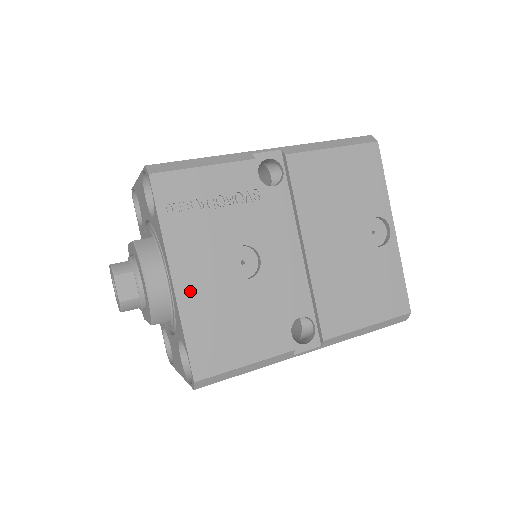
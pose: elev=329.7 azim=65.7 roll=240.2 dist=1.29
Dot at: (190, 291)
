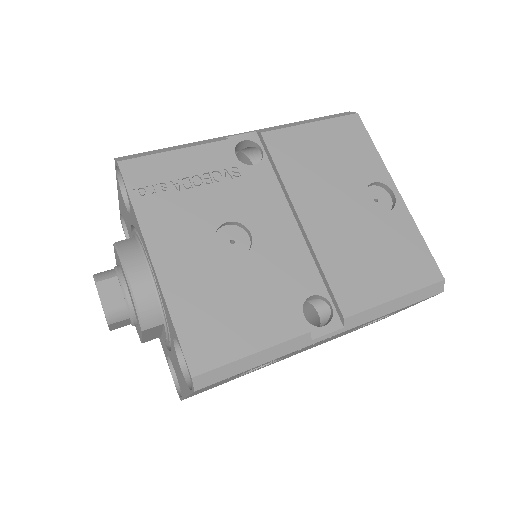
Dot at: (174, 273)
